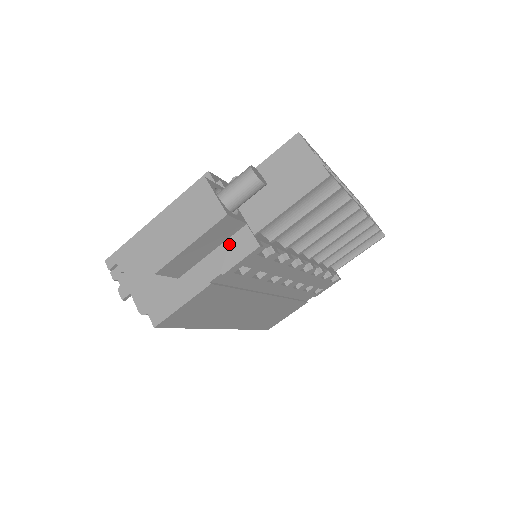
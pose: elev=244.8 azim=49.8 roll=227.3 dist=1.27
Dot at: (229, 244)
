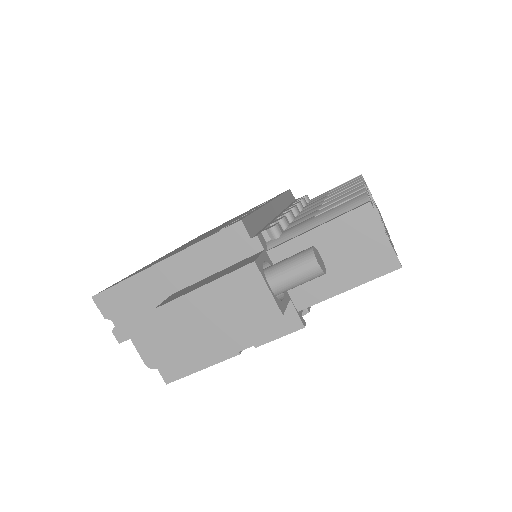
Dot at: occluded
